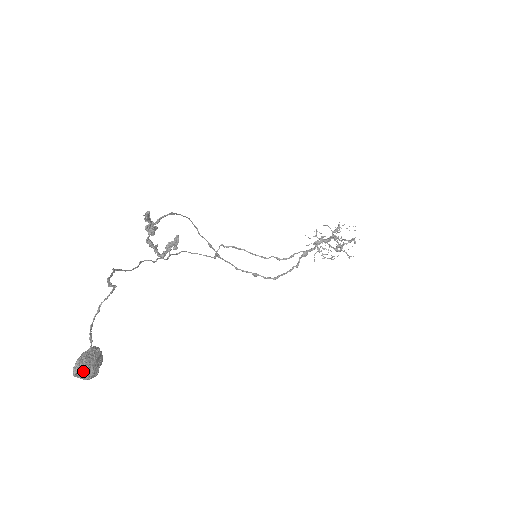
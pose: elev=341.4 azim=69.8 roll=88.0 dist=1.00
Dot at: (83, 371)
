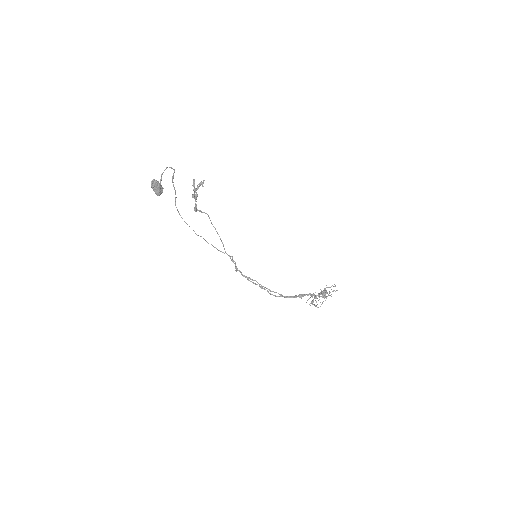
Dot at: (155, 182)
